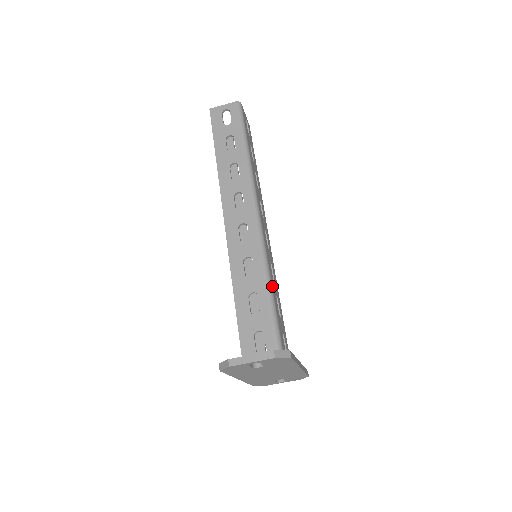
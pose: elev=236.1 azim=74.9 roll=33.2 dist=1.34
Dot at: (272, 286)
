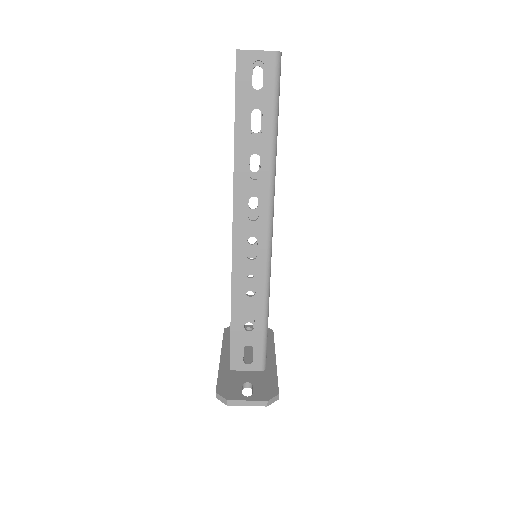
Dot at: occluded
